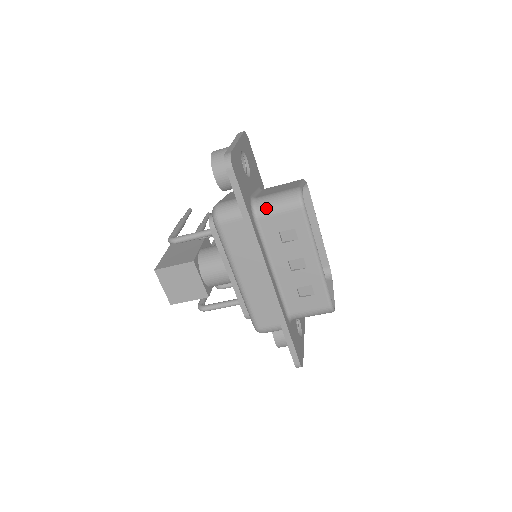
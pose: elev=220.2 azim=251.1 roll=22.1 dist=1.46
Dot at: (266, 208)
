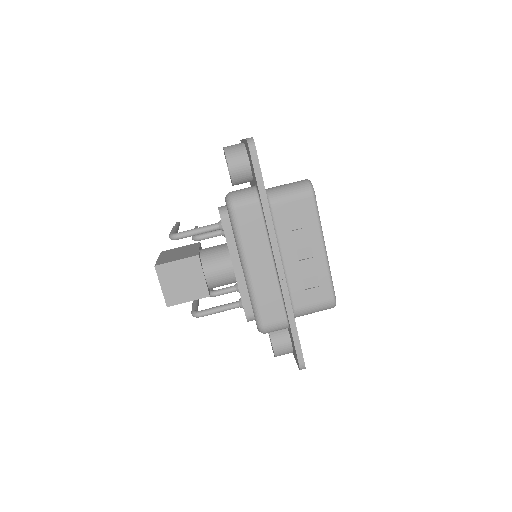
Dot at: (279, 195)
